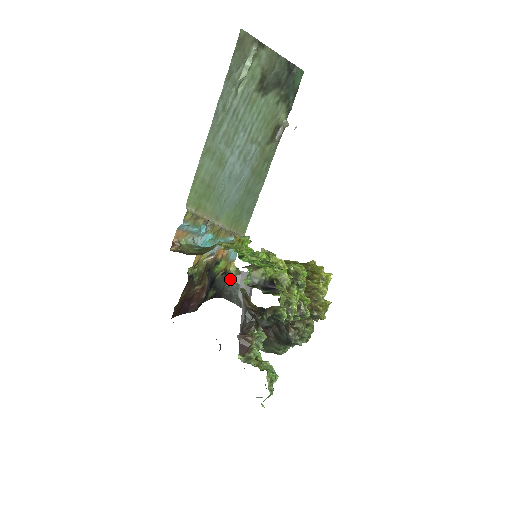
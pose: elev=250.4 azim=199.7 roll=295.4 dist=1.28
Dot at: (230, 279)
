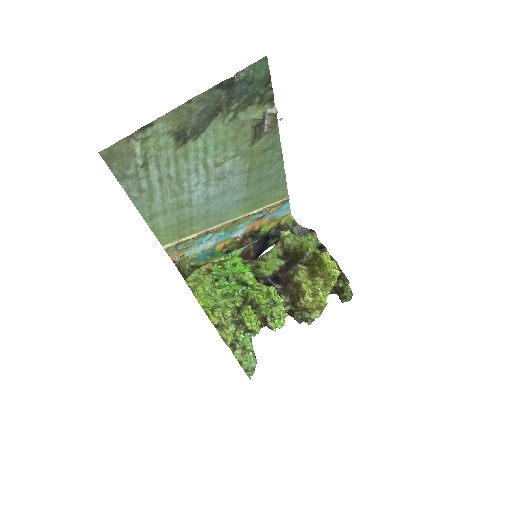
Dot at: occluded
